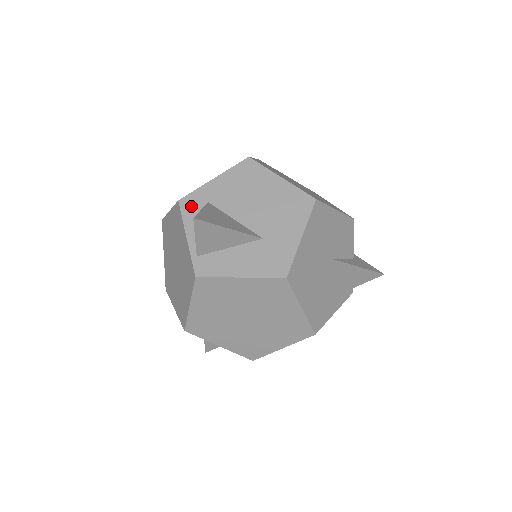
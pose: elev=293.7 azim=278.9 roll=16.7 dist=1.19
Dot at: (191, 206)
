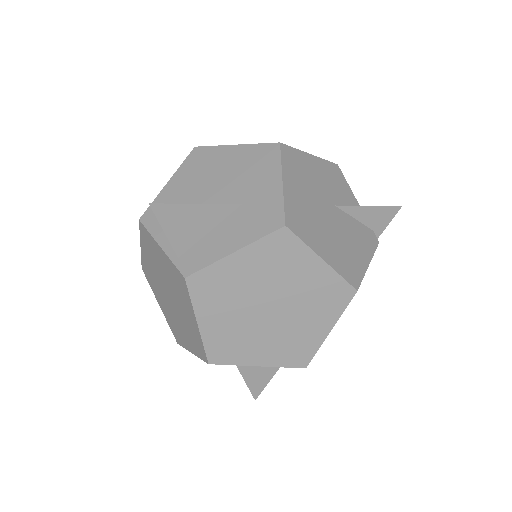
Dot at: (154, 217)
